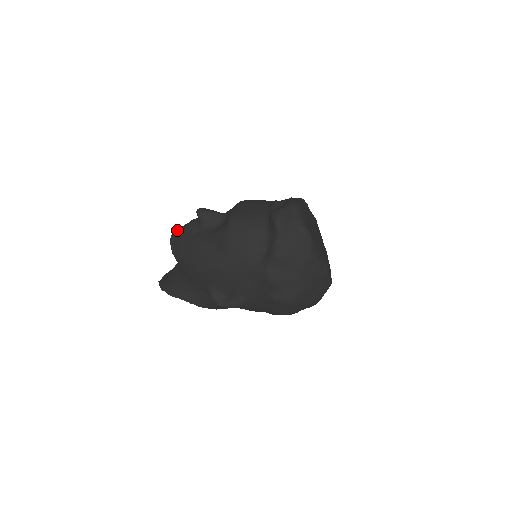
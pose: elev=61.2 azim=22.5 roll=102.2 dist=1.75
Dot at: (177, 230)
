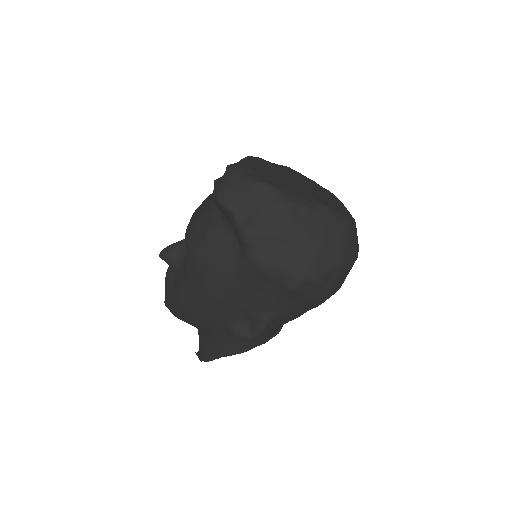
Dot at: occluded
